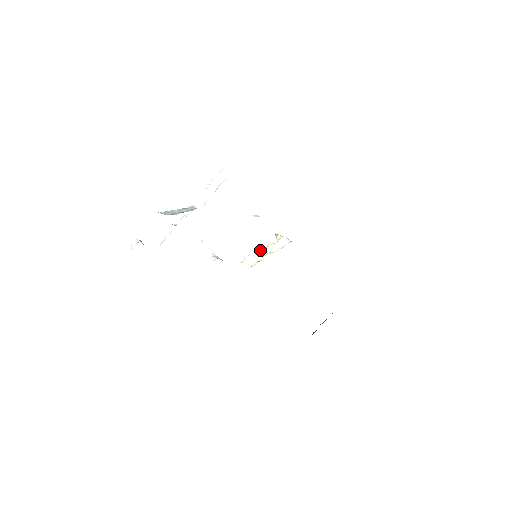
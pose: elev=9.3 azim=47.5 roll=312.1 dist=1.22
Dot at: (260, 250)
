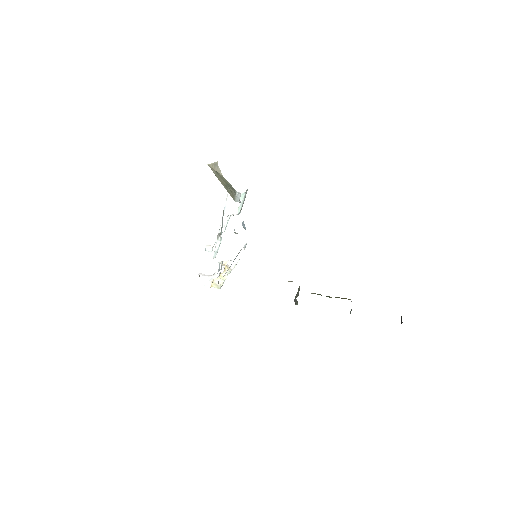
Dot at: occluded
